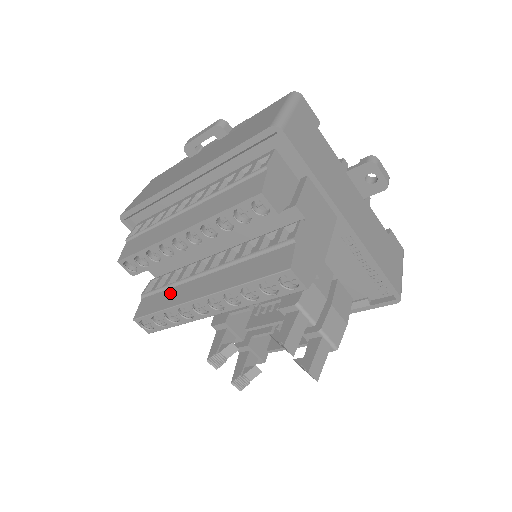
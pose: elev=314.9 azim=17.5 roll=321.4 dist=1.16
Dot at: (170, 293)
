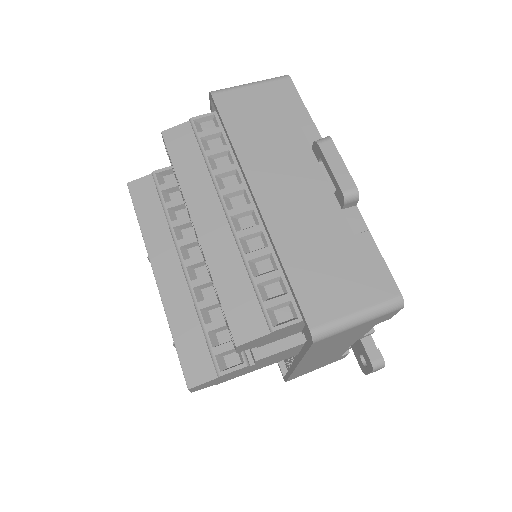
Dot at: (159, 221)
